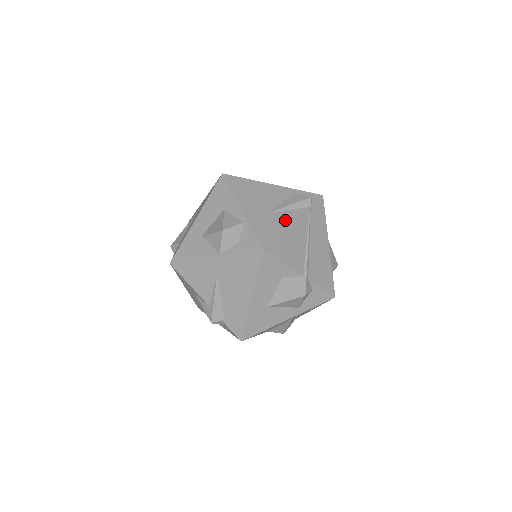
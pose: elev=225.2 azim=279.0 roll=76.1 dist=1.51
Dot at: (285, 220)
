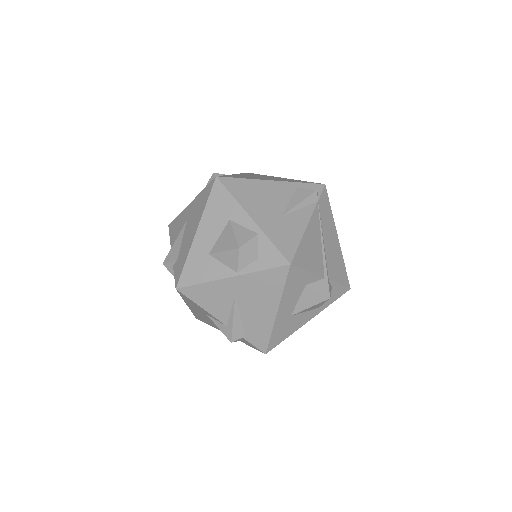
Dot at: (299, 223)
